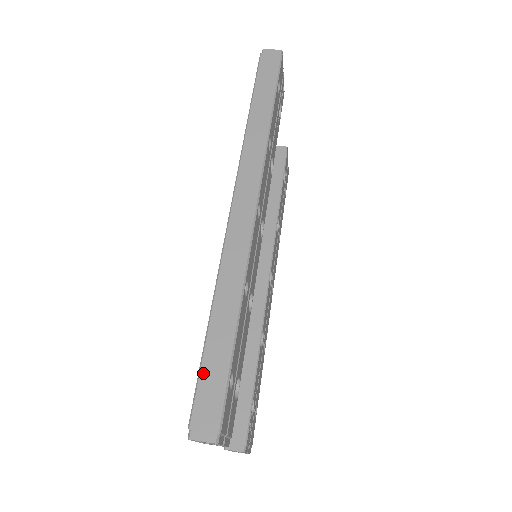
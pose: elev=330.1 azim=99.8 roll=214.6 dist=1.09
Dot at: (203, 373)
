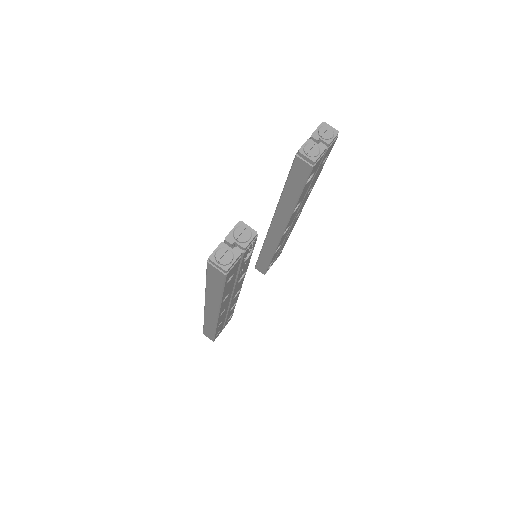
Dot at: (205, 331)
